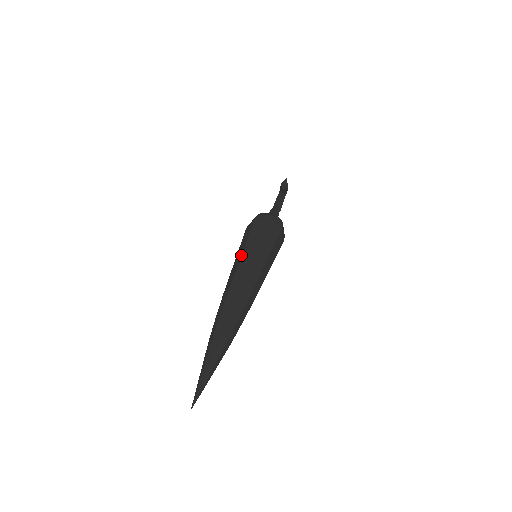
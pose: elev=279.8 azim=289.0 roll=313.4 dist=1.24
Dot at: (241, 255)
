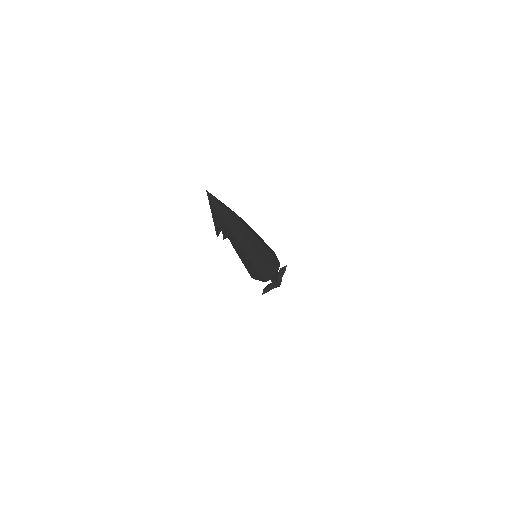
Dot at: occluded
